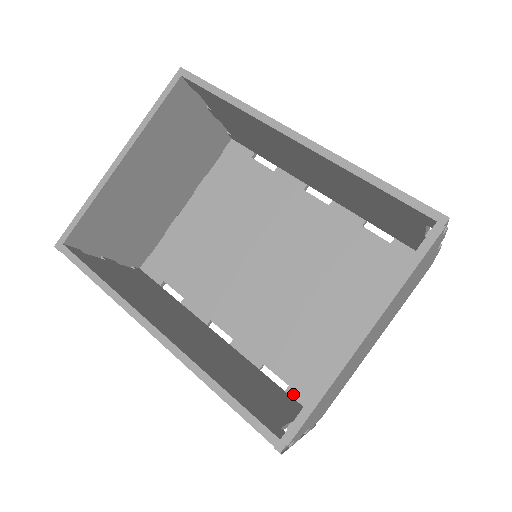
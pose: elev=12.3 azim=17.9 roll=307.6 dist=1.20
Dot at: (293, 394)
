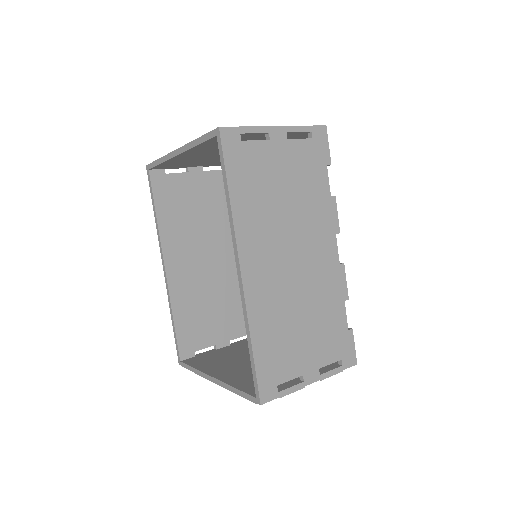
Dot at: occluded
